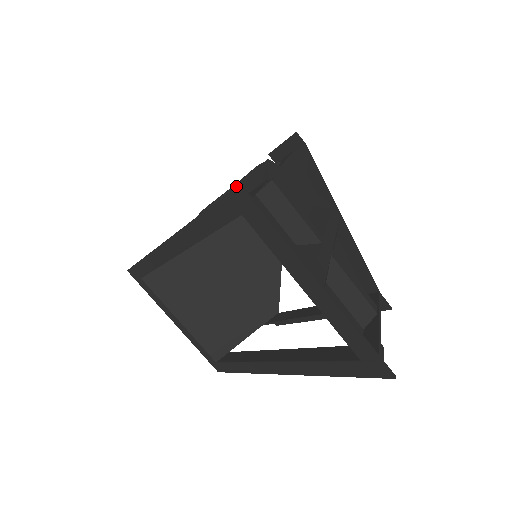
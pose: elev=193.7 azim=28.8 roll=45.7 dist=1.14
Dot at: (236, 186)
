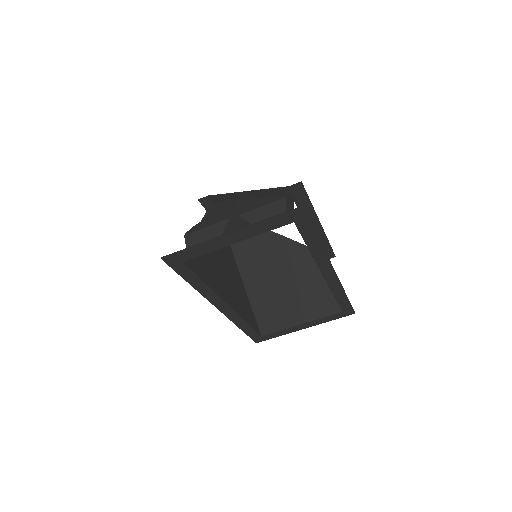
Dot at: (163, 260)
